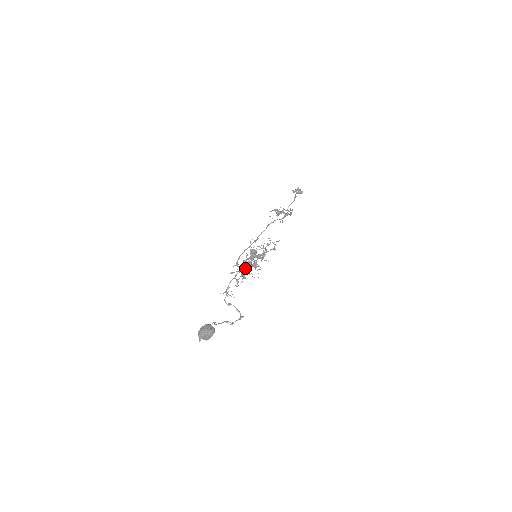
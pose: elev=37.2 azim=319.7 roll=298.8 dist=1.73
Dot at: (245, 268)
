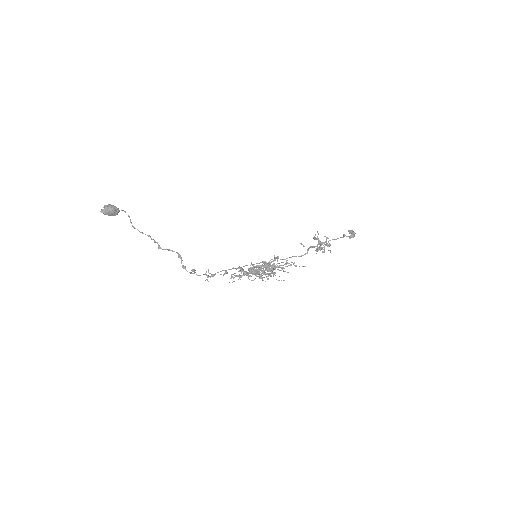
Dot at: (246, 271)
